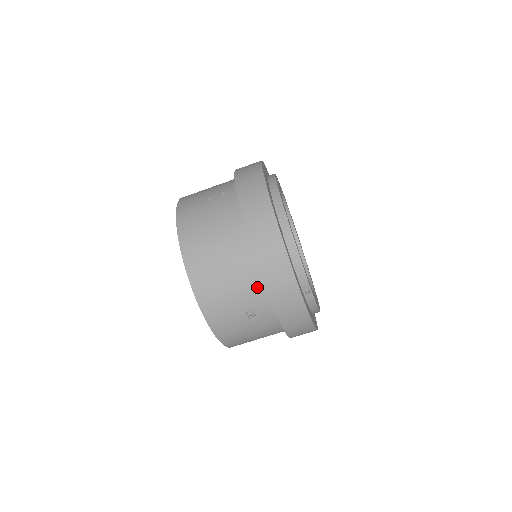
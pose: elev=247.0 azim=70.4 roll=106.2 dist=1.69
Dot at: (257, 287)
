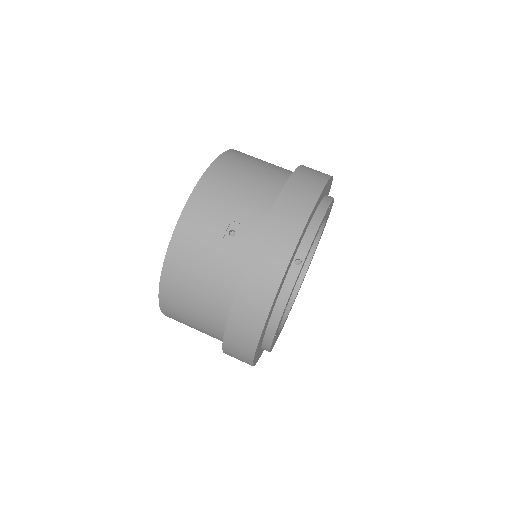
Dot at: (264, 207)
